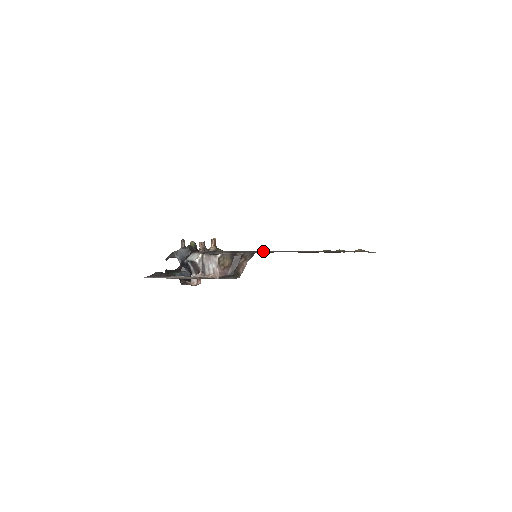
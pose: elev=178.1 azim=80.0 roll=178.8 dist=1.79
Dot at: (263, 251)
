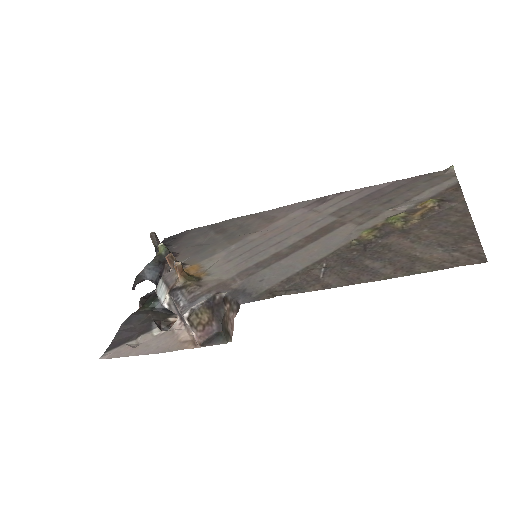
Dot at: (267, 233)
